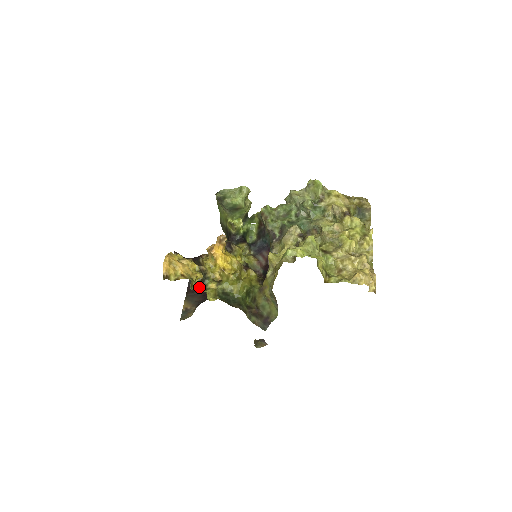
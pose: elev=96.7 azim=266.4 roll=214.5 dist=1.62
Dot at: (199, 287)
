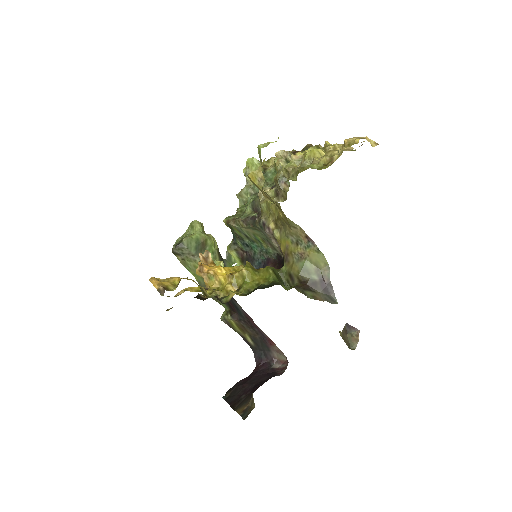
Dot at: occluded
